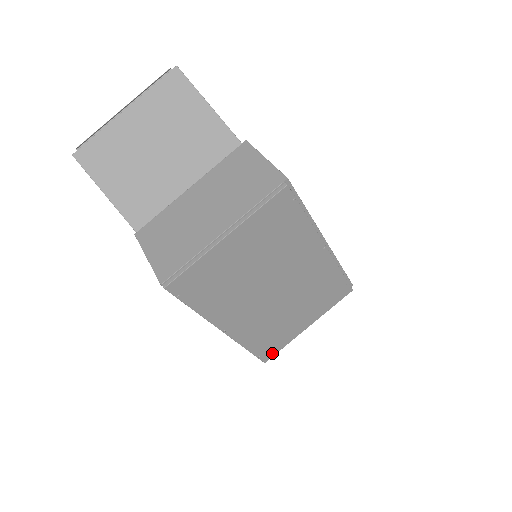
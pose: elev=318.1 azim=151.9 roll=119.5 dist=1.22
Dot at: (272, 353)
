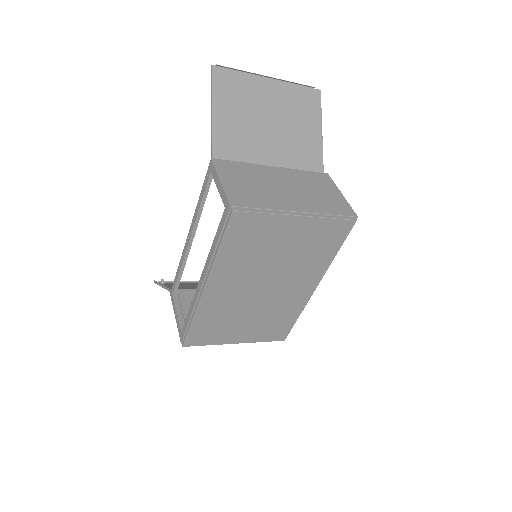
Dot at: (196, 342)
